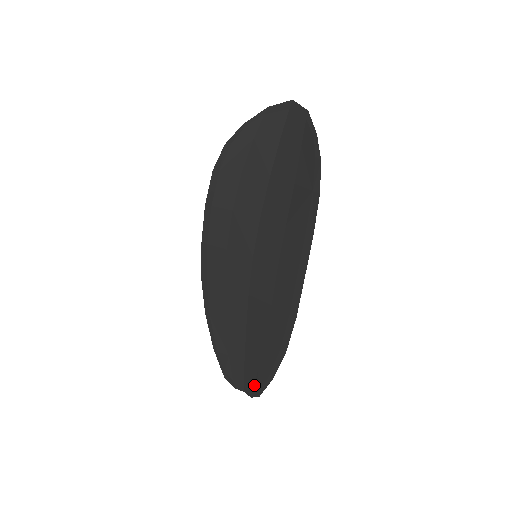
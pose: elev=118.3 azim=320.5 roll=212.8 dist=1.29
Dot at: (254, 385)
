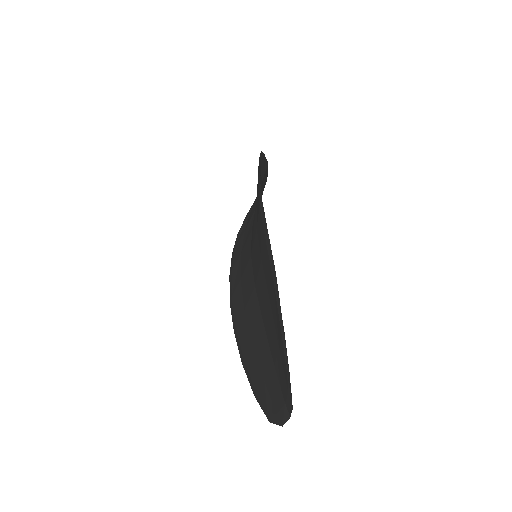
Dot at: (285, 377)
